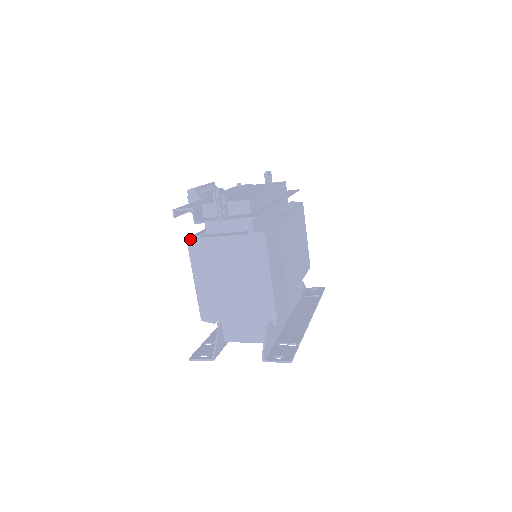
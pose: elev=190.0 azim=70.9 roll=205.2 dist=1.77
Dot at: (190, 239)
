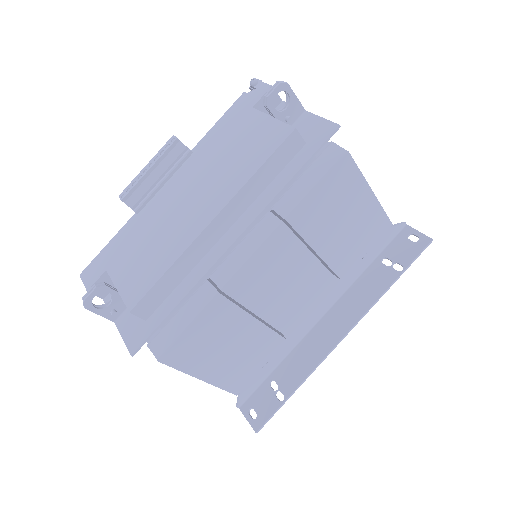
Dot at: occluded
